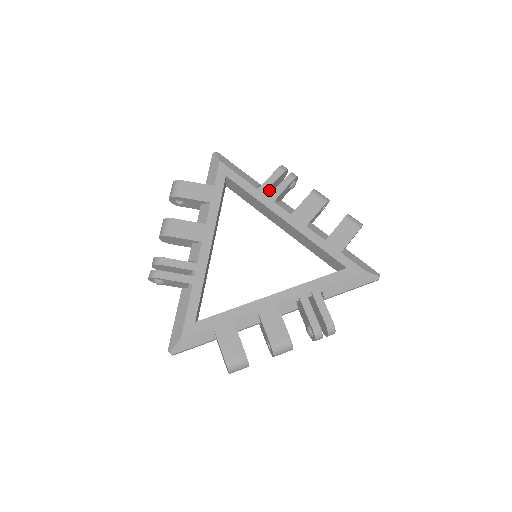
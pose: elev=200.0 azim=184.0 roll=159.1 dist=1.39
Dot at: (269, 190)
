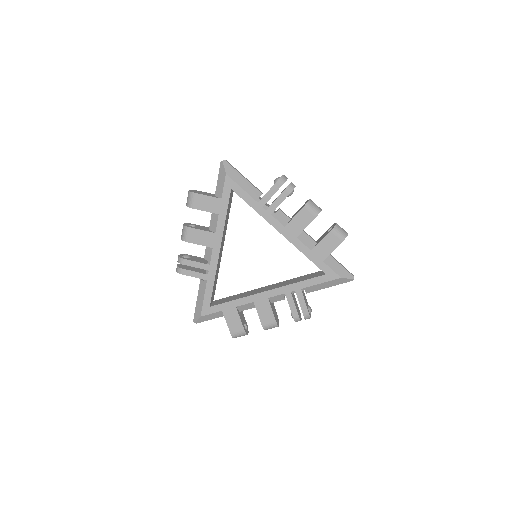
Dot at: occluded
